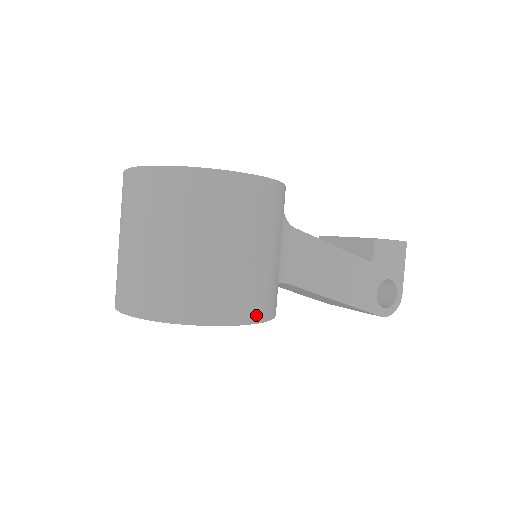
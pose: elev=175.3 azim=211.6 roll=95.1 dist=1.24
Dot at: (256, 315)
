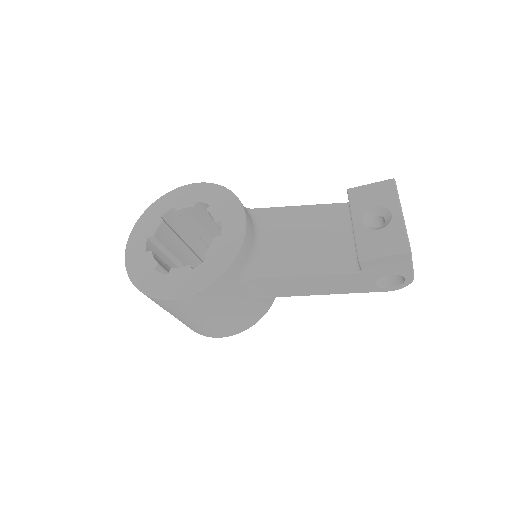
Dot at: (239, 331)
